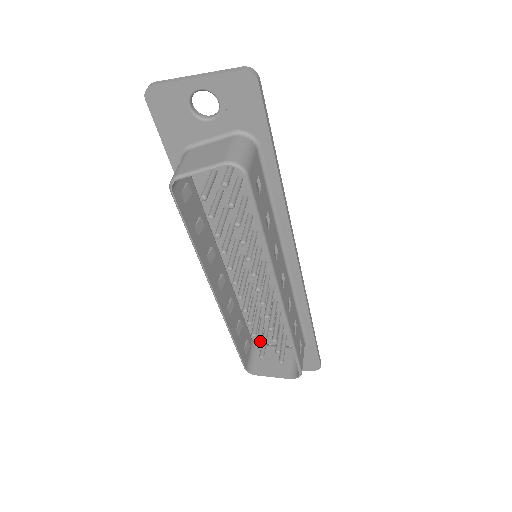
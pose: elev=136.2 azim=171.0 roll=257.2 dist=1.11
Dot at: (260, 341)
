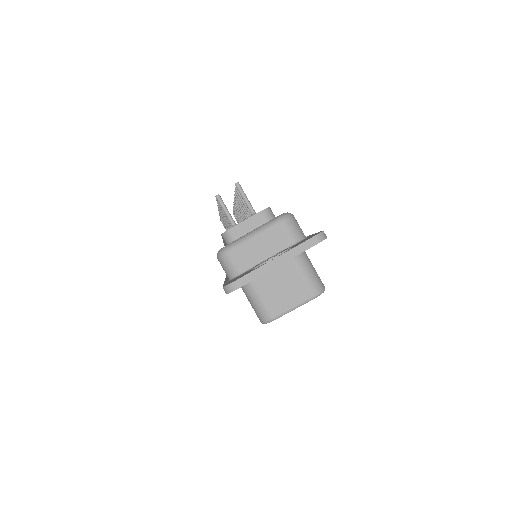
Dot at: occluded
